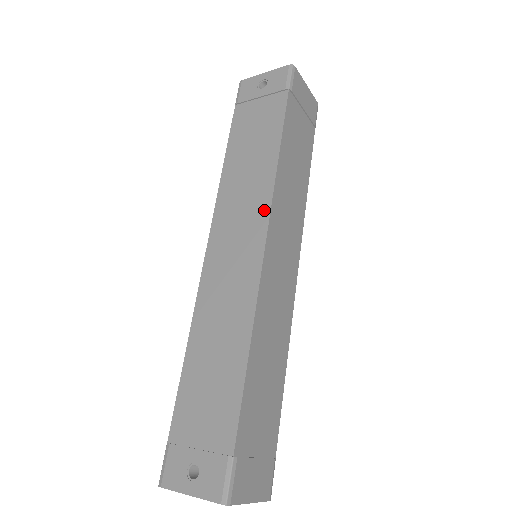
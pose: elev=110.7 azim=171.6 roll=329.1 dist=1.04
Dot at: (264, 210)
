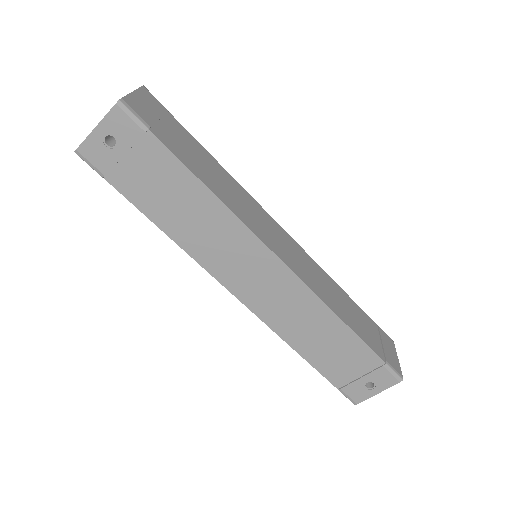
Dot at: (253, 241)
